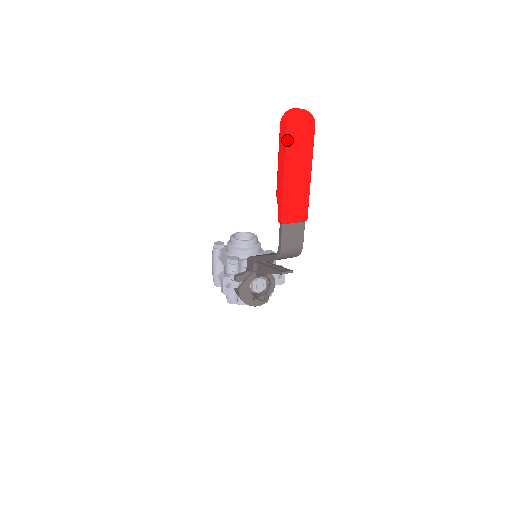
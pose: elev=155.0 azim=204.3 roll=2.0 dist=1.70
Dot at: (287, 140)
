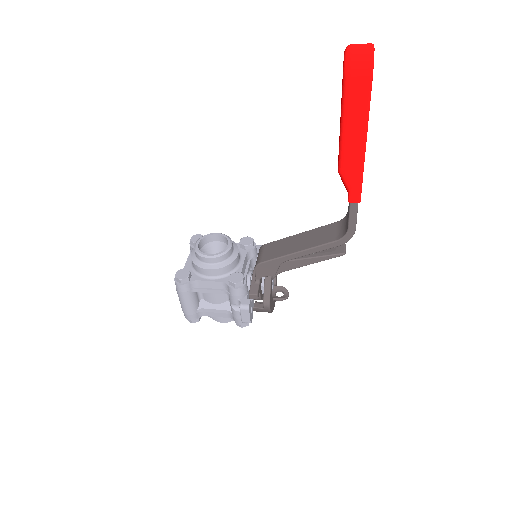
Dot at: (370, 97)
